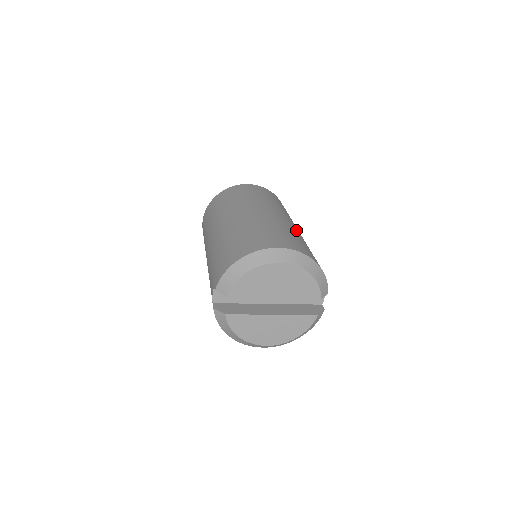
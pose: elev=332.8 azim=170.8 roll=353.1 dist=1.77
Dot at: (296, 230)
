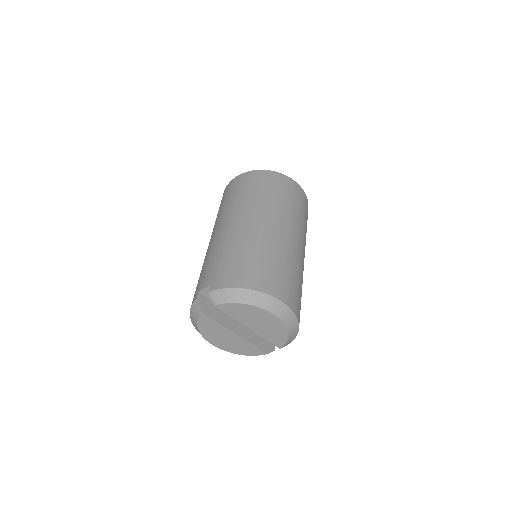
Dot at: occluded
